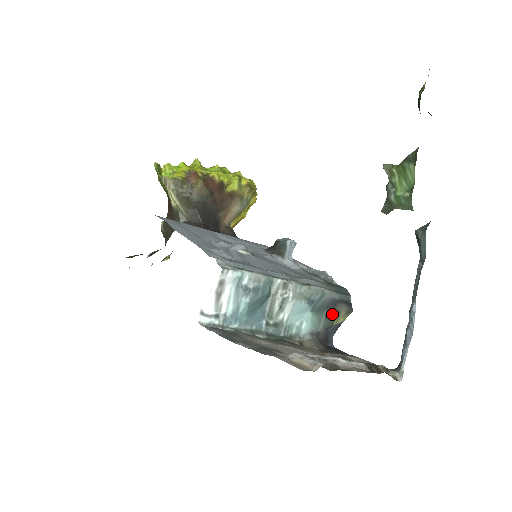
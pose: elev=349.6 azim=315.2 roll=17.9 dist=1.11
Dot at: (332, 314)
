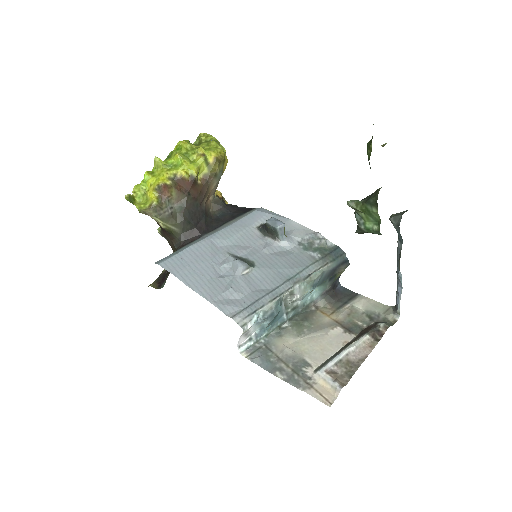
Dot at: (334, 276)
